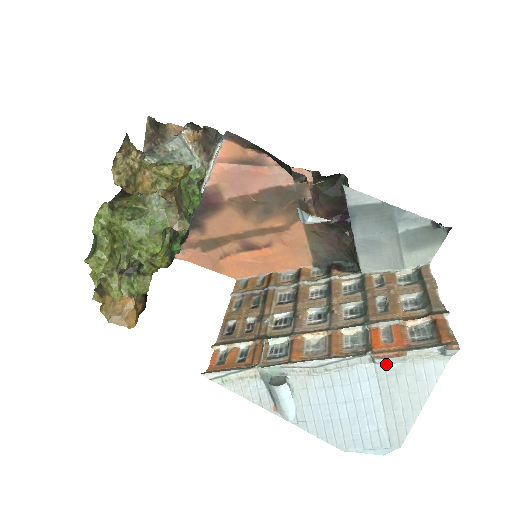
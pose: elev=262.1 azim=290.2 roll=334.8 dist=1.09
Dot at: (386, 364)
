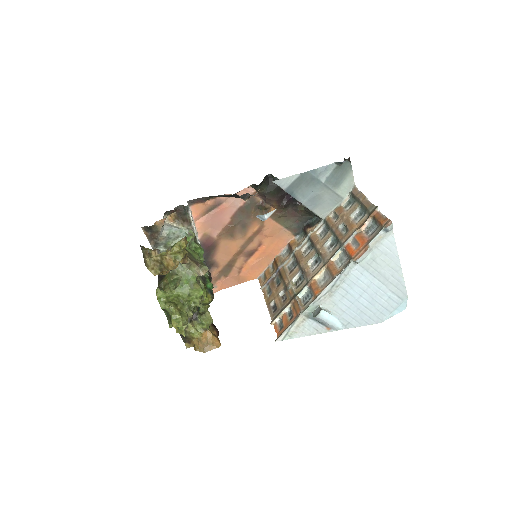
Dot at: (364, 259)
